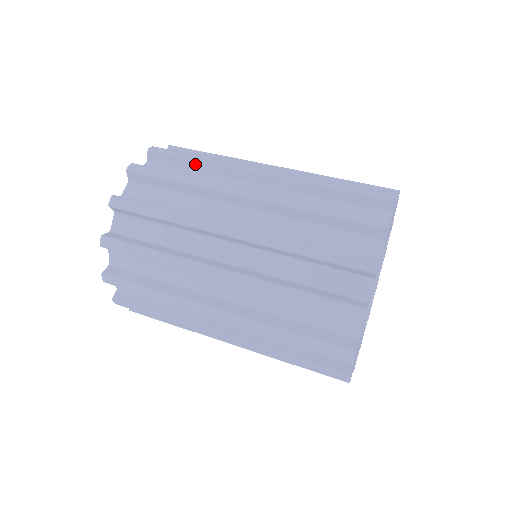
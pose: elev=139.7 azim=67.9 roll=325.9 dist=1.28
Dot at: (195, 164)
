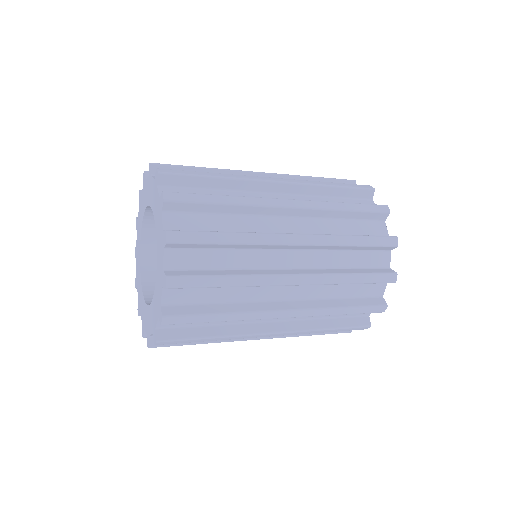
Dot at: occluded
